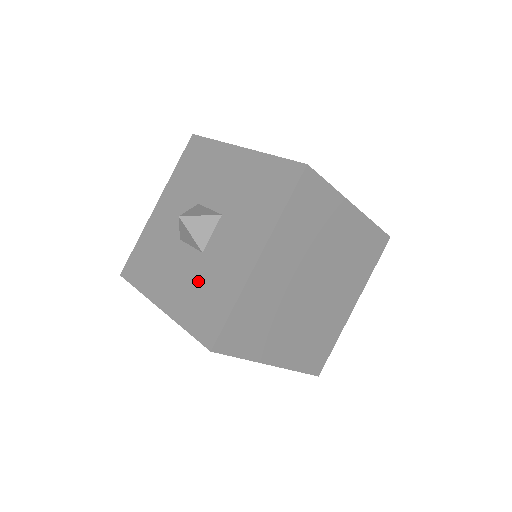
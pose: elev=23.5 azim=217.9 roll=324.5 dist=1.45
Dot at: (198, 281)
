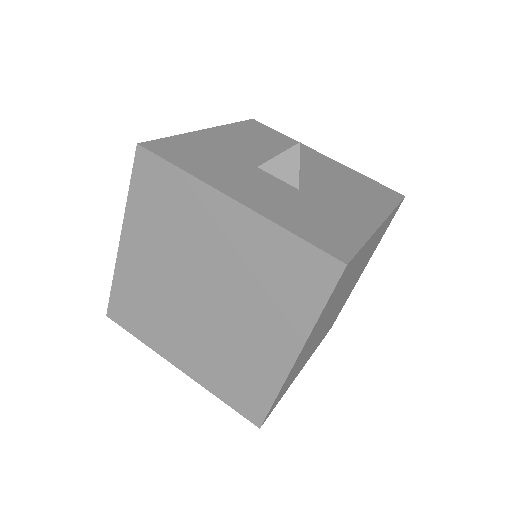
Dot at: (301, 205)
